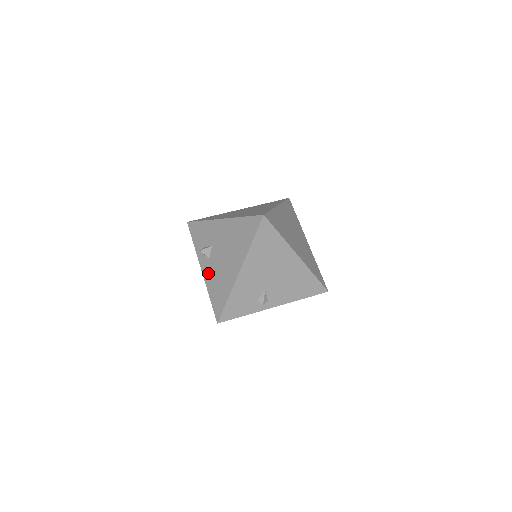
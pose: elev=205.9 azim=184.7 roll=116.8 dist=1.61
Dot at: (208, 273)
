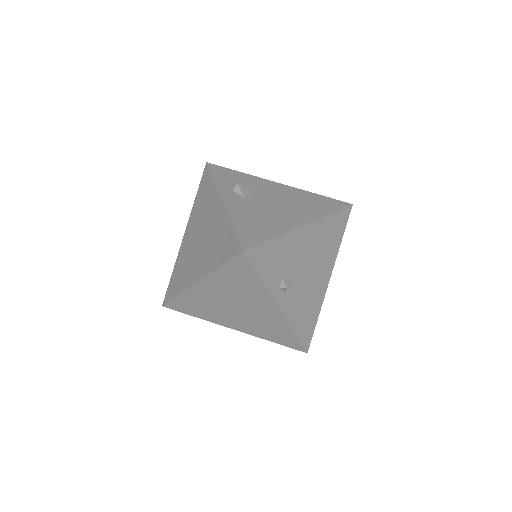
Dot at: (238, 206)
